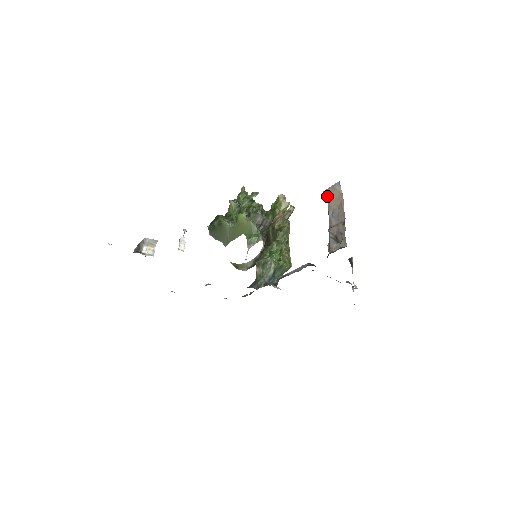
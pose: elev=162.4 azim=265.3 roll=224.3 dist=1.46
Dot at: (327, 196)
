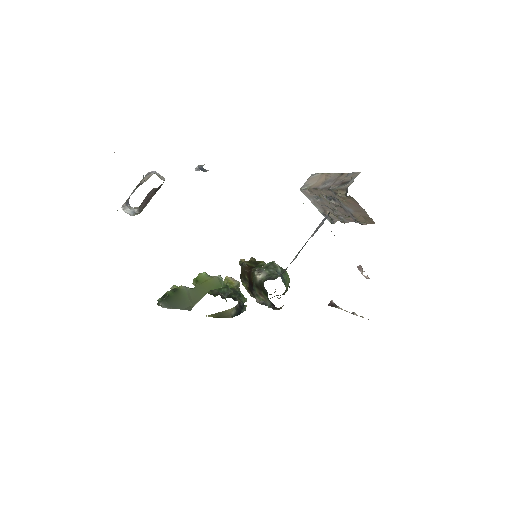
Dot at: (306, 187)
